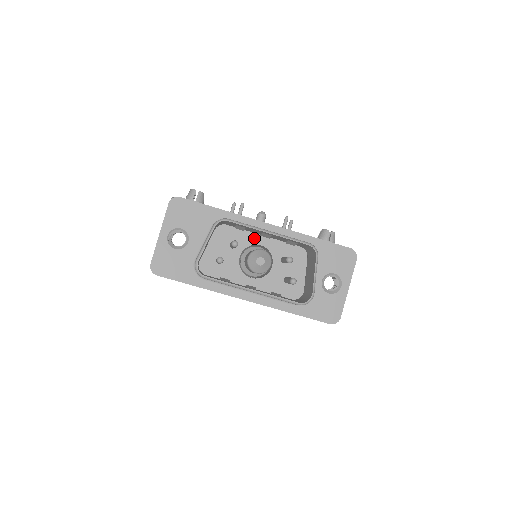
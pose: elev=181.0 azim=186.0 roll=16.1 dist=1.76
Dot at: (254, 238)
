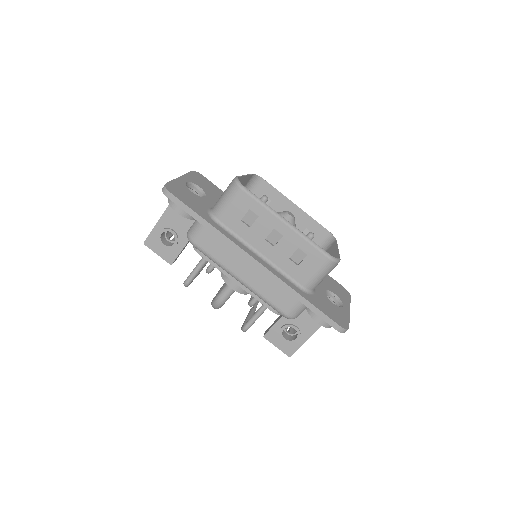
Dot at: occluded
